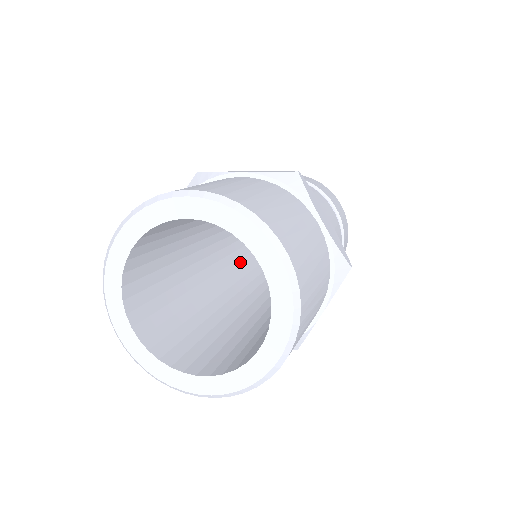
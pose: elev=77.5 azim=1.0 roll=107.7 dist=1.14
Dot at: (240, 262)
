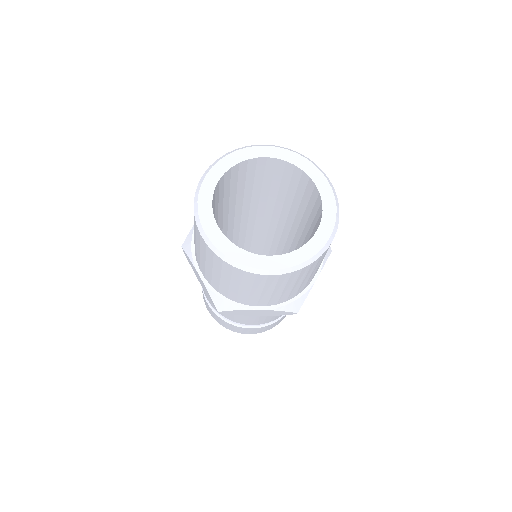
Dot at: occluded
